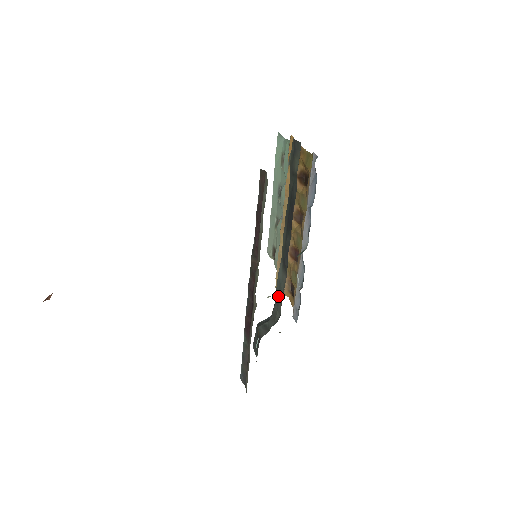
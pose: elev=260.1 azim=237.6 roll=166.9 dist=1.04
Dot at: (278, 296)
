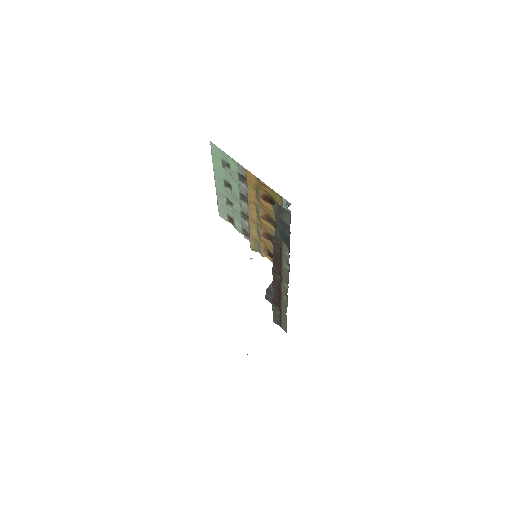
Dot at: occluded
